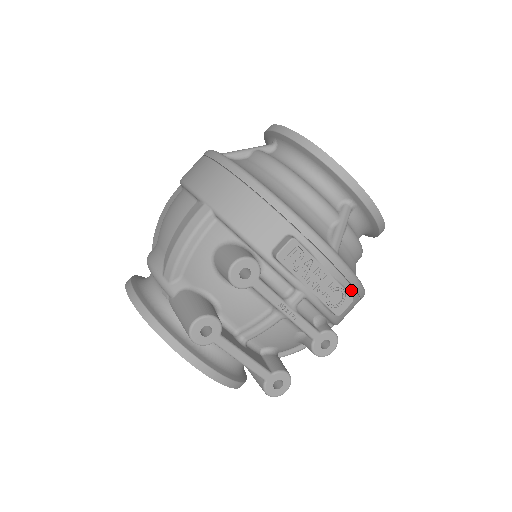
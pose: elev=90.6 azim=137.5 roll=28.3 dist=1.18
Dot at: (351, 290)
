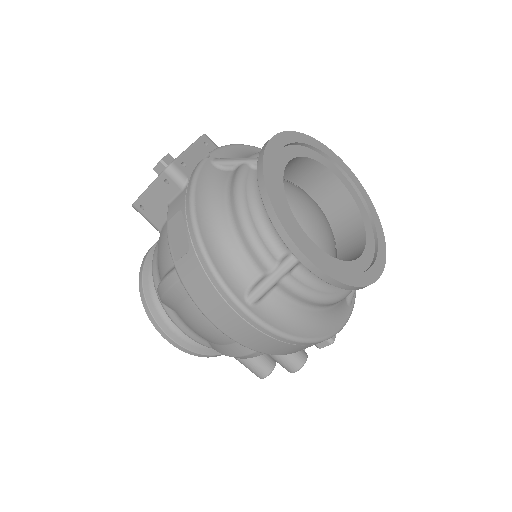
Dot at: occluded
